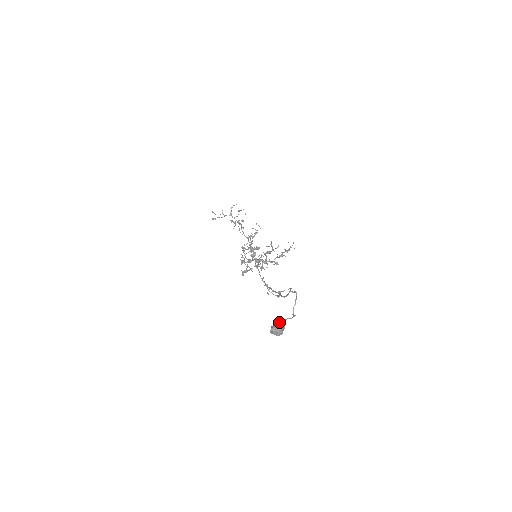
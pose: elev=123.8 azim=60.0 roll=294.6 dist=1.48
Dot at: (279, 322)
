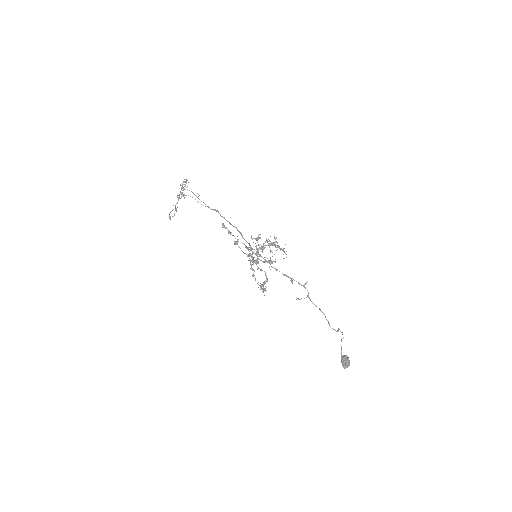
Dot at: (341, 353)
